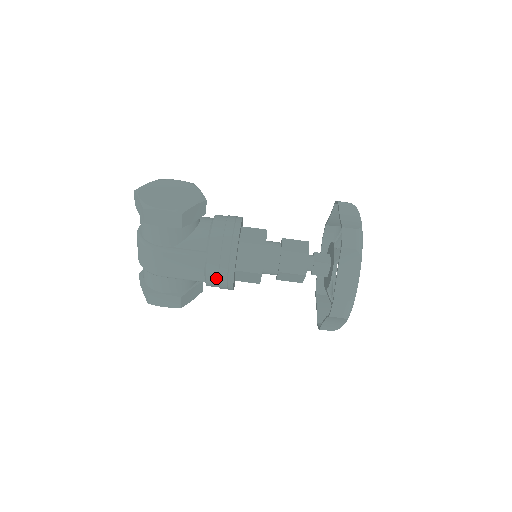
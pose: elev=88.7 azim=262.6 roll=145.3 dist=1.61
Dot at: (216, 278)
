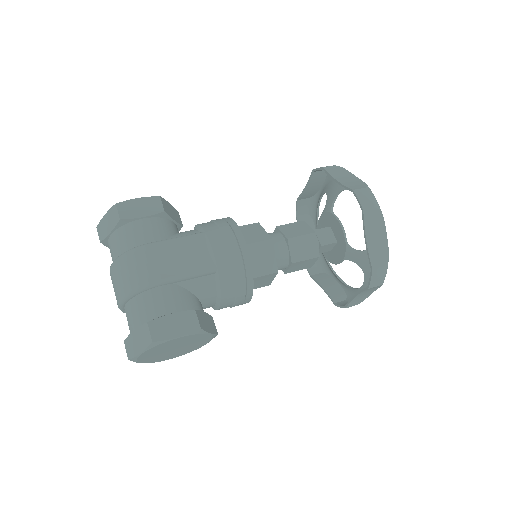
Dot at: (226, 252)
